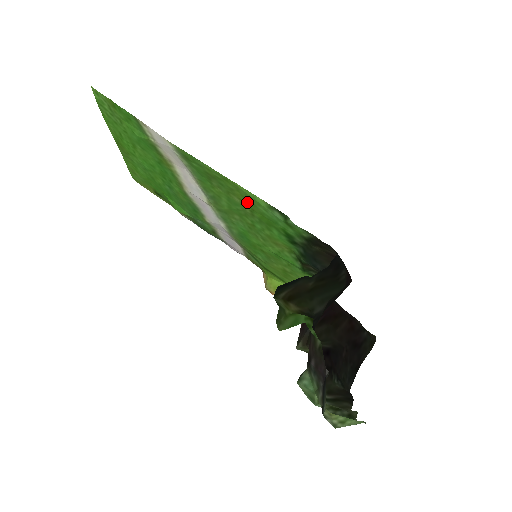
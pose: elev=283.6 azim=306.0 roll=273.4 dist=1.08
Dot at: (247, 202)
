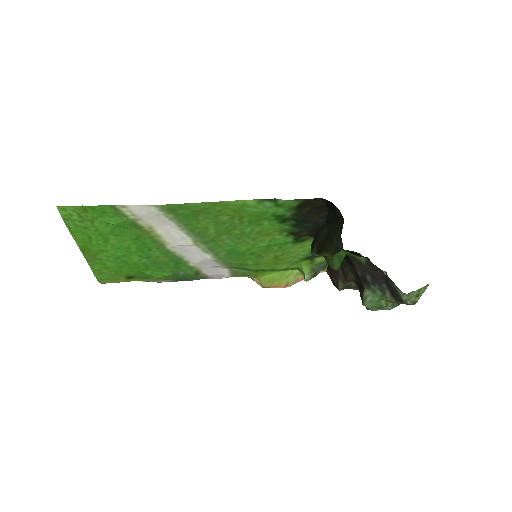
Dot at: (236, 213)
